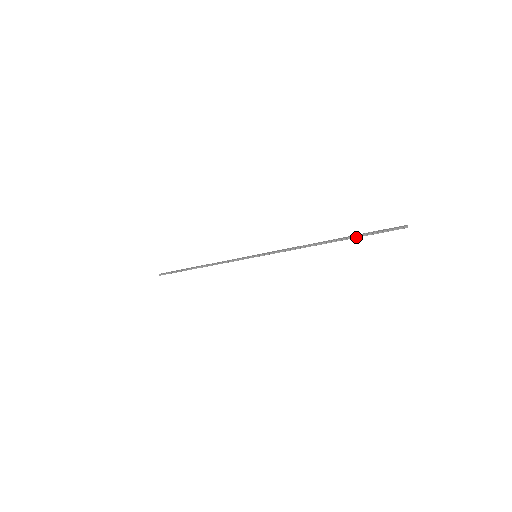
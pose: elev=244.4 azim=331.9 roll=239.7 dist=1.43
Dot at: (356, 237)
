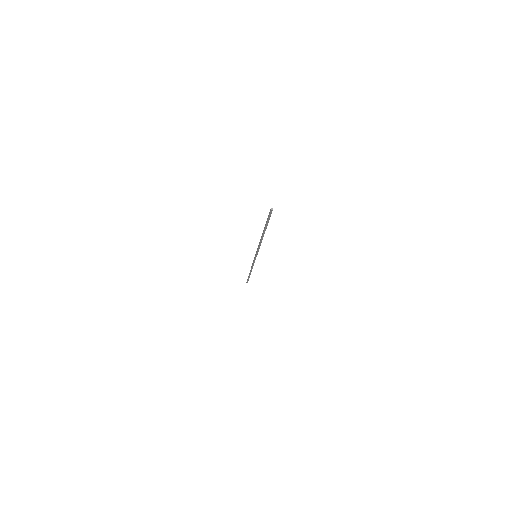
Dot at: (266, 226)
